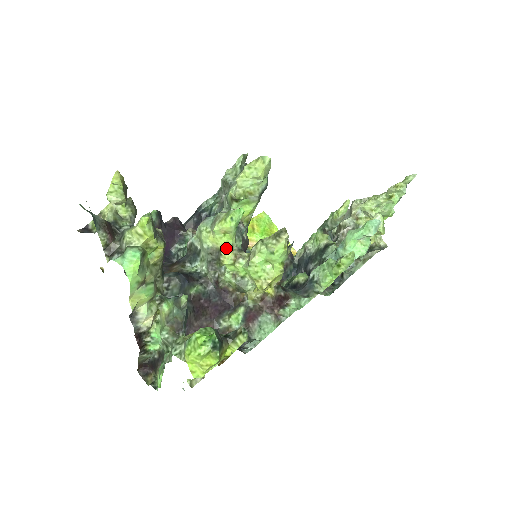
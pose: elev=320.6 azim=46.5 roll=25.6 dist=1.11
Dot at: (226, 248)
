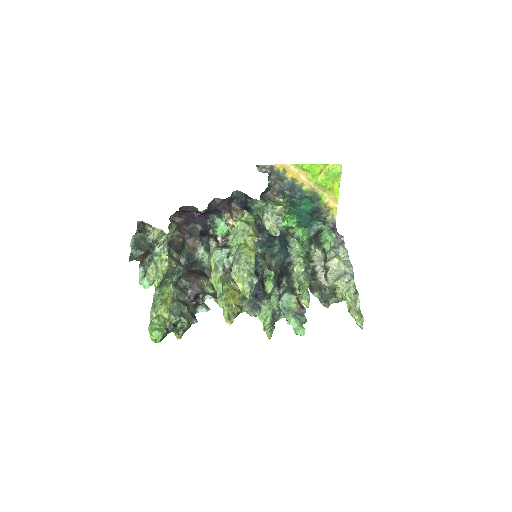
Dot at: occluded
